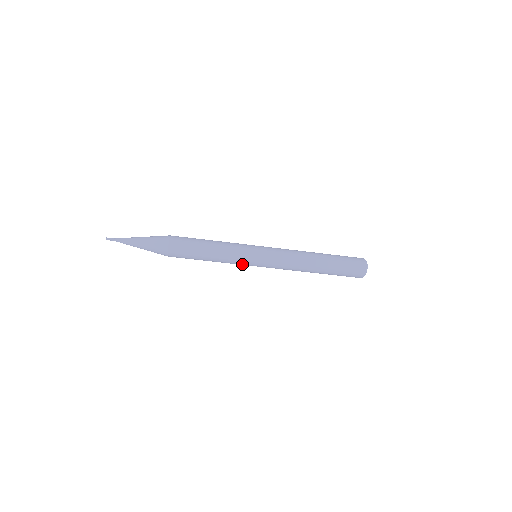
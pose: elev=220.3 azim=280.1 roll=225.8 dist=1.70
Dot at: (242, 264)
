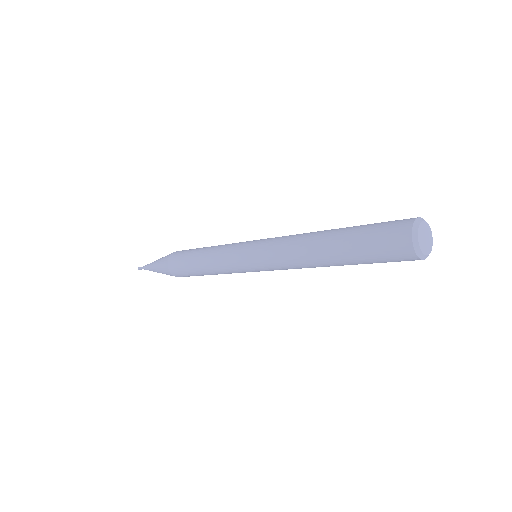
Dot at: (238, 271)
